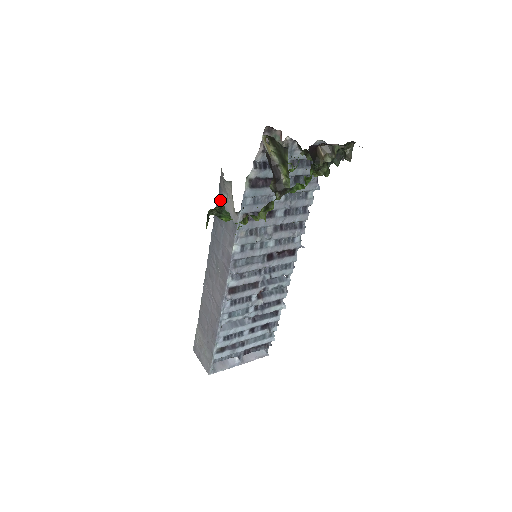
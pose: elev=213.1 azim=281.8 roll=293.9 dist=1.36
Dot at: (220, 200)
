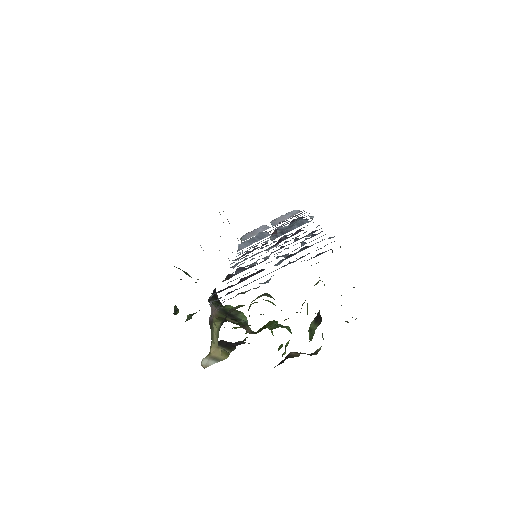
Dot at: occluded
